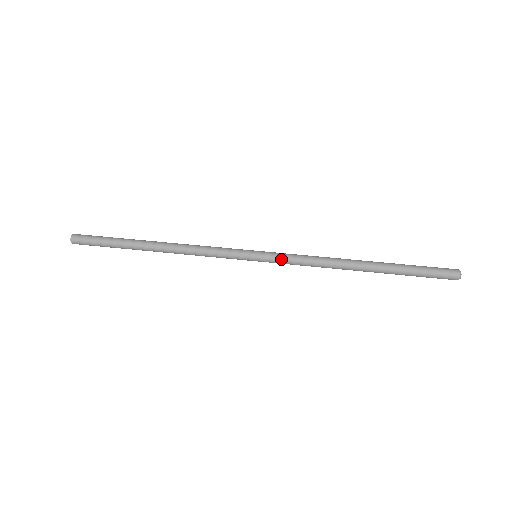
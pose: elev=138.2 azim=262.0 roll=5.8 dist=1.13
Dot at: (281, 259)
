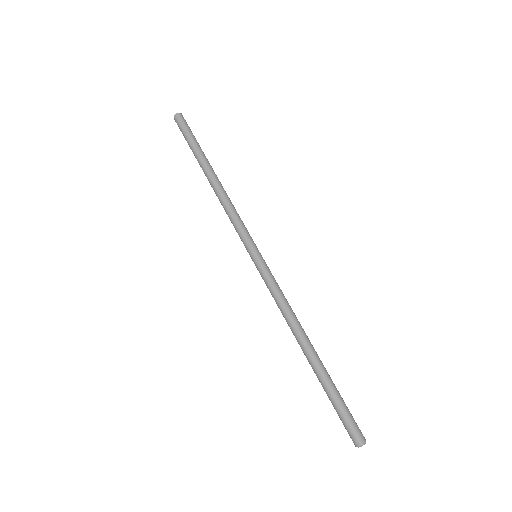
Dot at: (265, 277)
